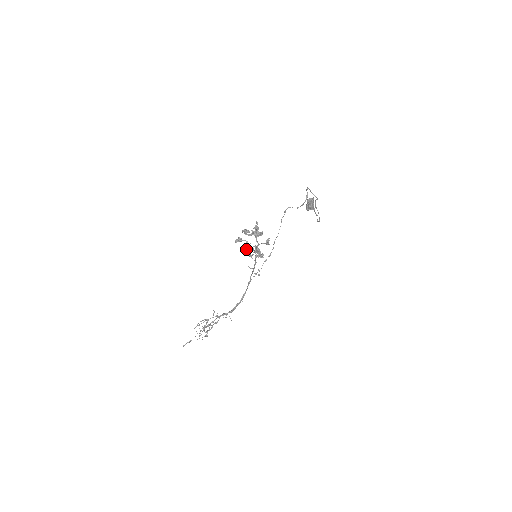
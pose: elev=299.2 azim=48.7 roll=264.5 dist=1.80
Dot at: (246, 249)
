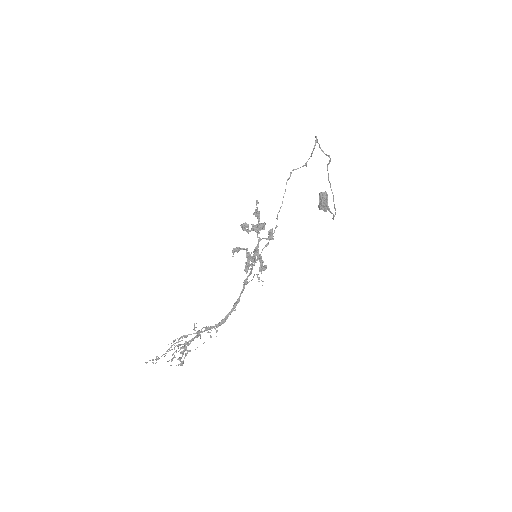
Dot at: occluded
